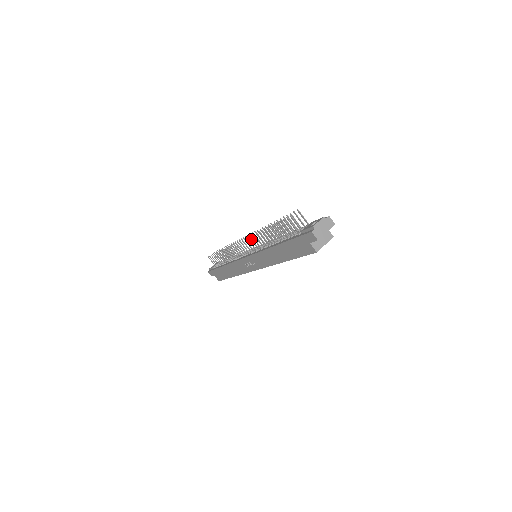
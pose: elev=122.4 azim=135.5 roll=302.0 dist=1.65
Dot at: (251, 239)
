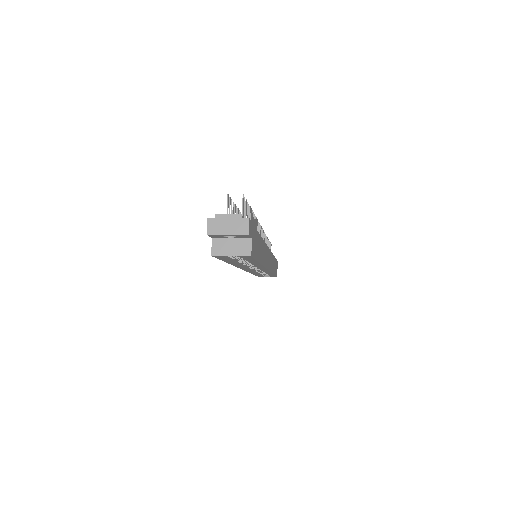
Dot at: occluded
